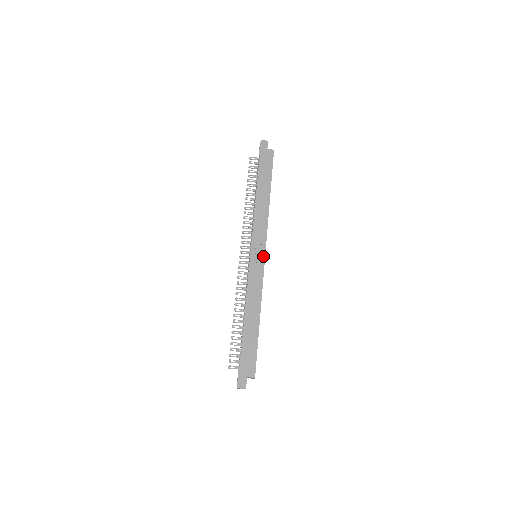
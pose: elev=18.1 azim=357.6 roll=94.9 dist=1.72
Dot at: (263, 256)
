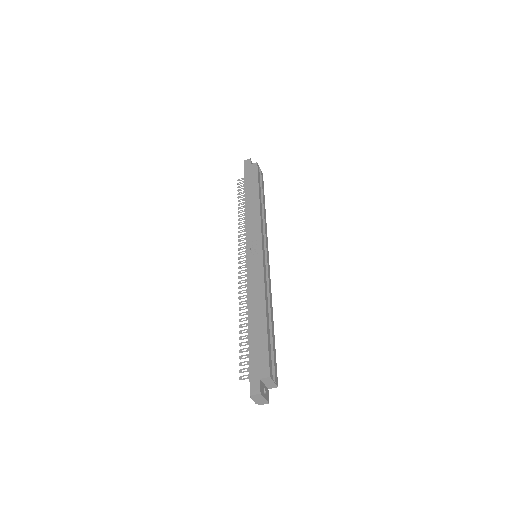
Dot at: (260, 250)
